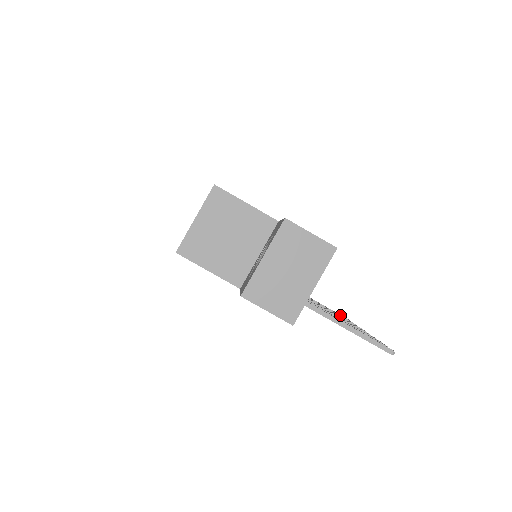
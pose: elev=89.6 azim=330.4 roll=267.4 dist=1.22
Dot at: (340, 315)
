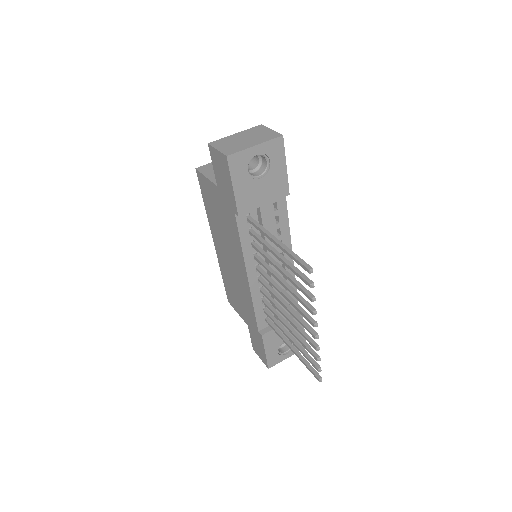
Dot at: occluded
